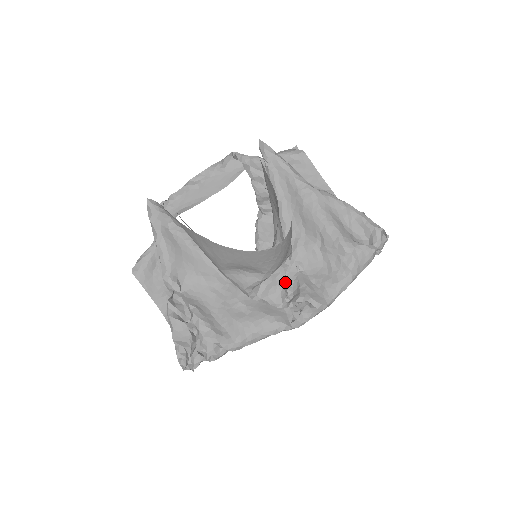
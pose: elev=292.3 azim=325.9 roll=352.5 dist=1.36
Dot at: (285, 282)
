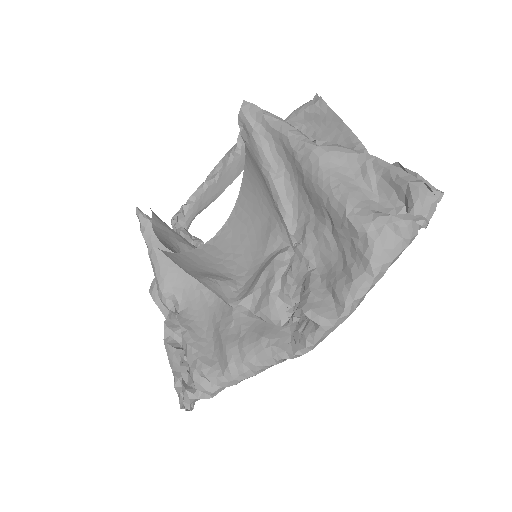
Dot at: (291, 288)
